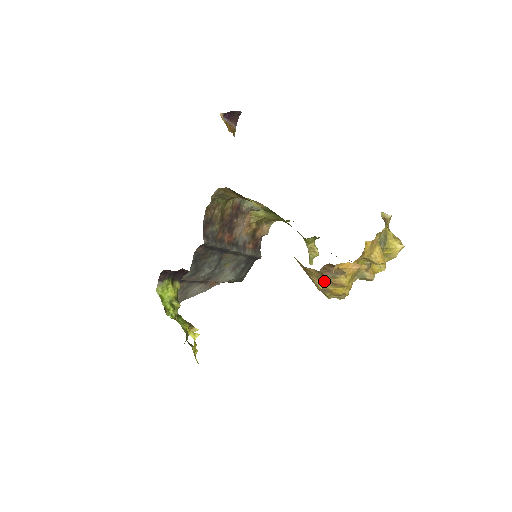
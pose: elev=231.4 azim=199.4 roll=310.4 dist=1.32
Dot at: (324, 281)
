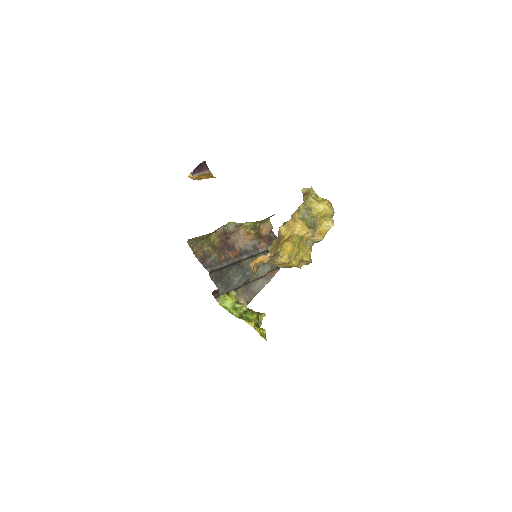
Dot at: (277, 264)
